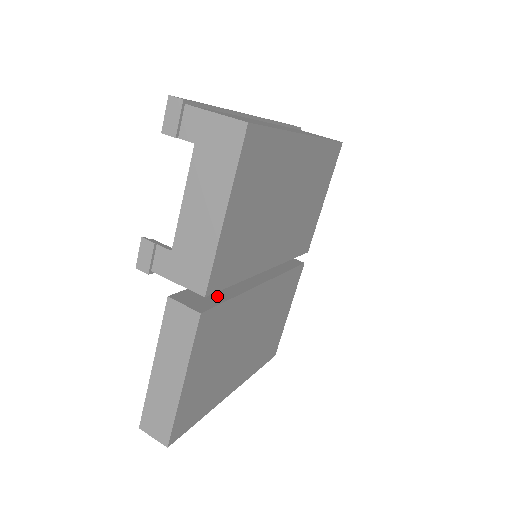
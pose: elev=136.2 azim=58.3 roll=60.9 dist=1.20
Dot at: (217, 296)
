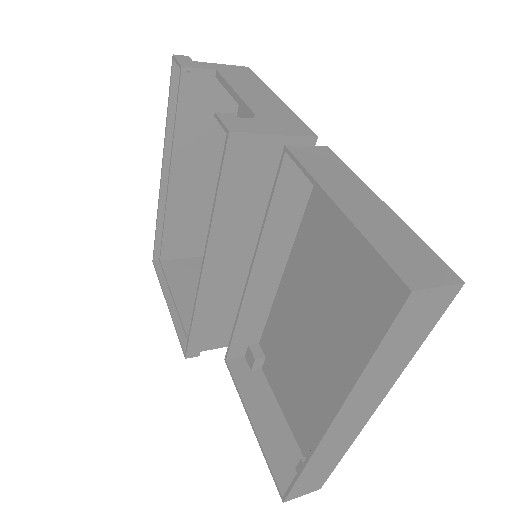
Dot at: (299, 195)
